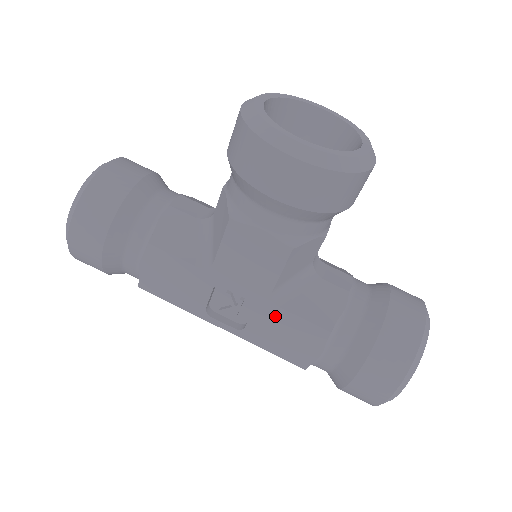
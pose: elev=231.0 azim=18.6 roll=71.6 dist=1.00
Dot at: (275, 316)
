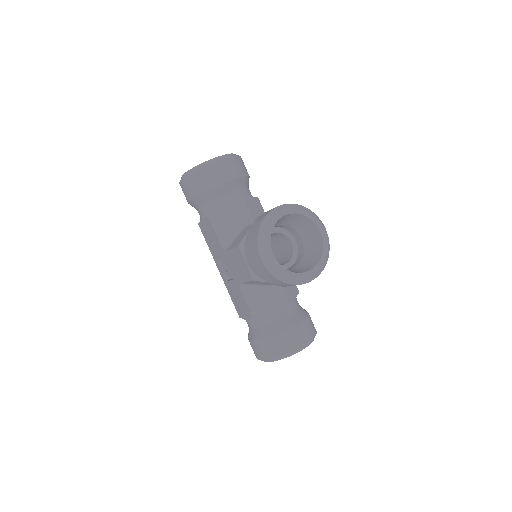
Dot at: (238, 291)
